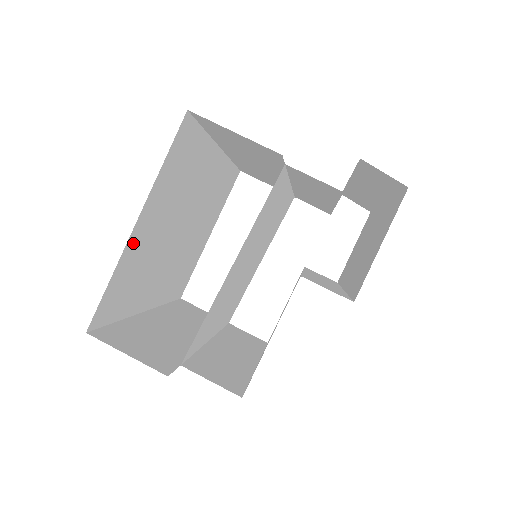
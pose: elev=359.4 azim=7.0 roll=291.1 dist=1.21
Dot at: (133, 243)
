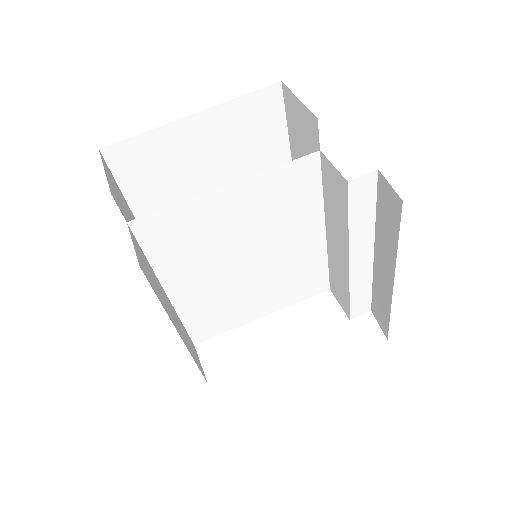
Dot at: (180, 131)
